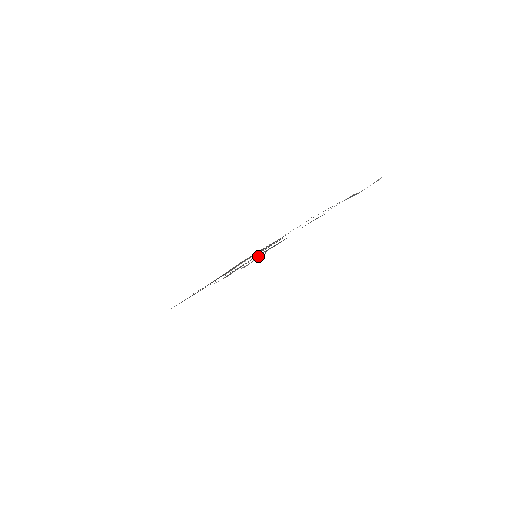
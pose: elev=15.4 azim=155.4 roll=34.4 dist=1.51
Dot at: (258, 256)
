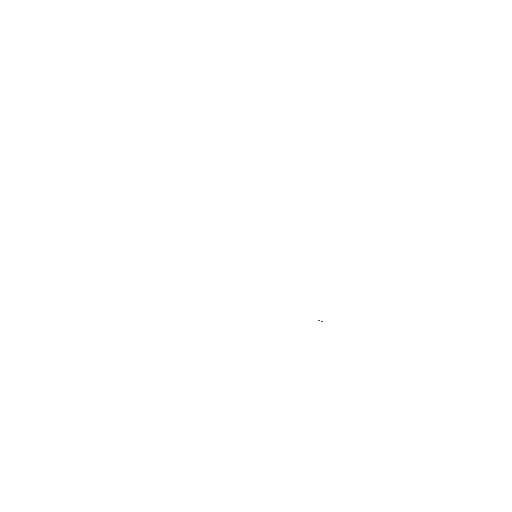
Dot at: occluded
